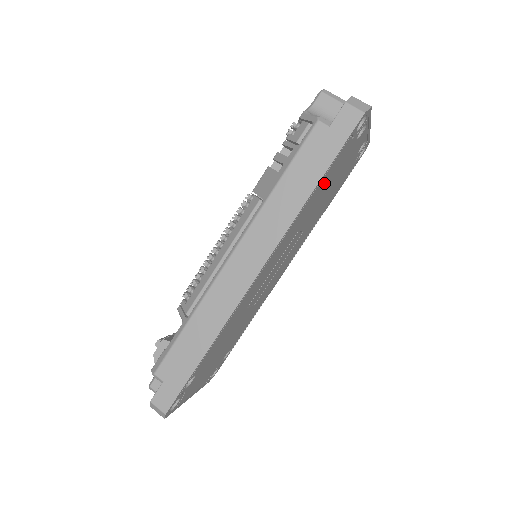
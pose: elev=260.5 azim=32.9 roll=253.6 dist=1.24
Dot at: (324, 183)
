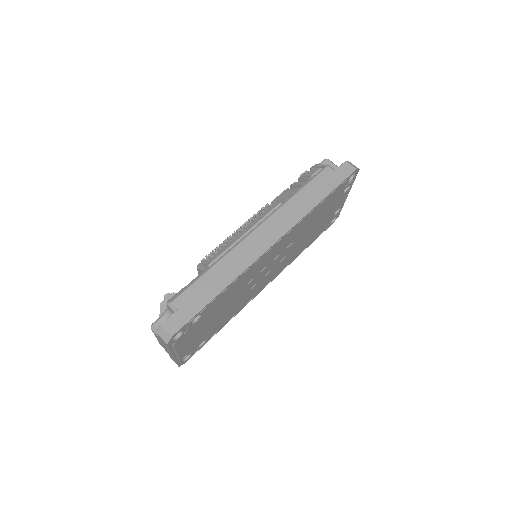
Dot at: (322, 208)
